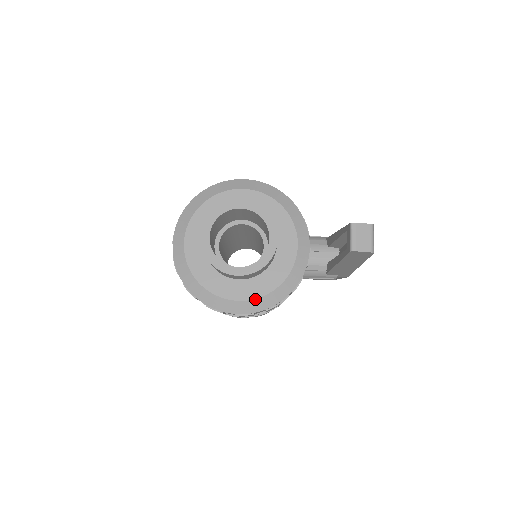
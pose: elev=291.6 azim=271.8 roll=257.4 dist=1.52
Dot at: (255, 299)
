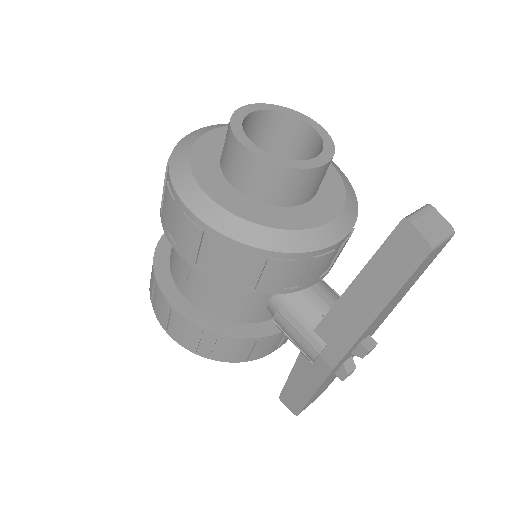
Dot at: (225, 210)
